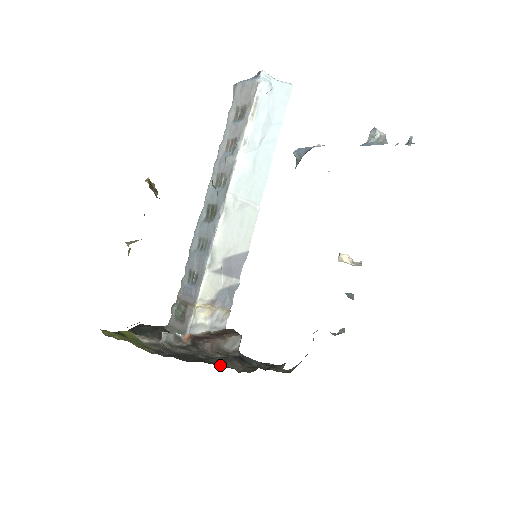
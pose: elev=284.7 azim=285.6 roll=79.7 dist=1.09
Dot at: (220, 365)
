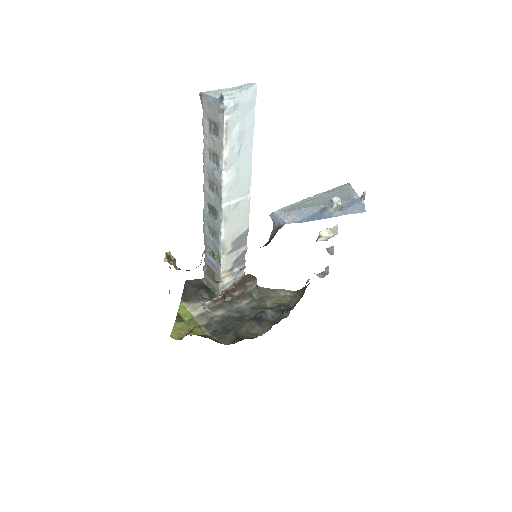
Dot at: (248, 336)
